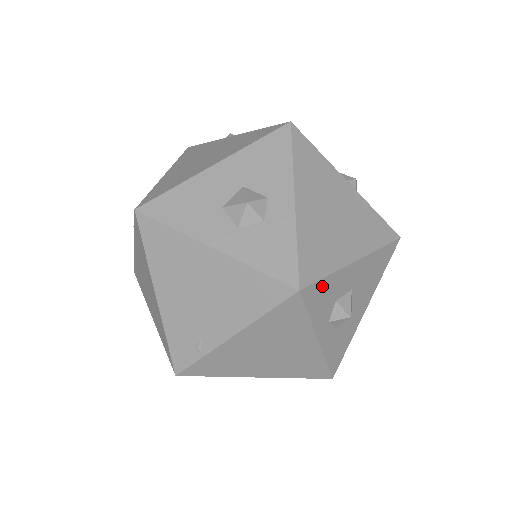
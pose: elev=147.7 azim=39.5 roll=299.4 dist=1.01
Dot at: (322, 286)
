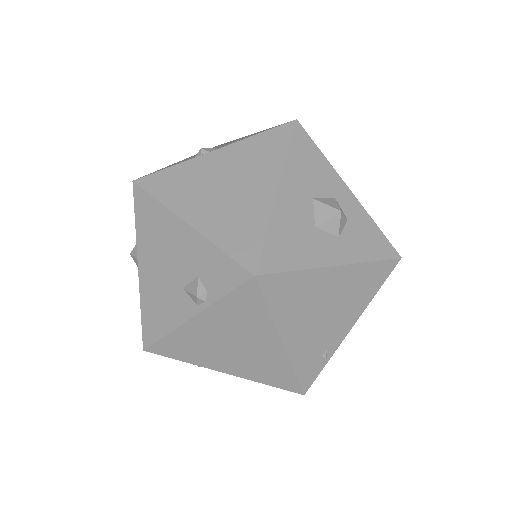
Dot at: occluded
